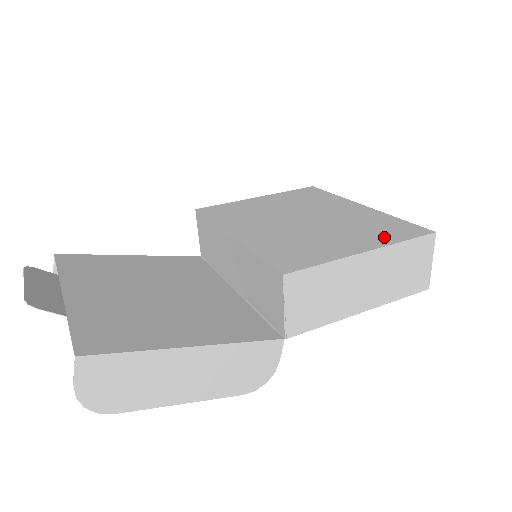
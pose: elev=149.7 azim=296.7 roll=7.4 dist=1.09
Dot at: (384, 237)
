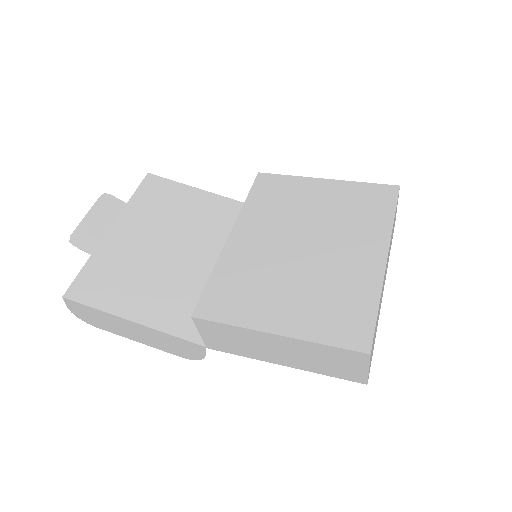
Dot at: (318, 326)
